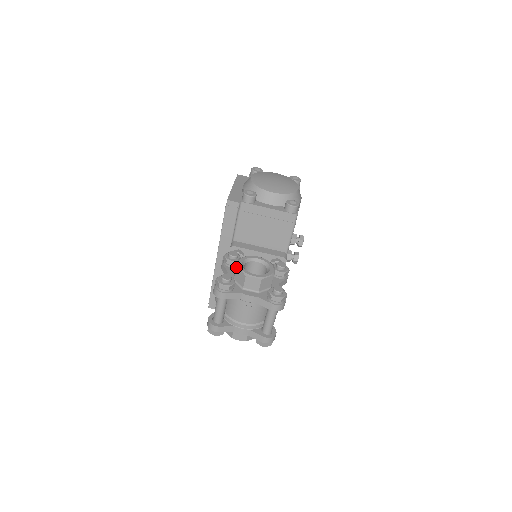
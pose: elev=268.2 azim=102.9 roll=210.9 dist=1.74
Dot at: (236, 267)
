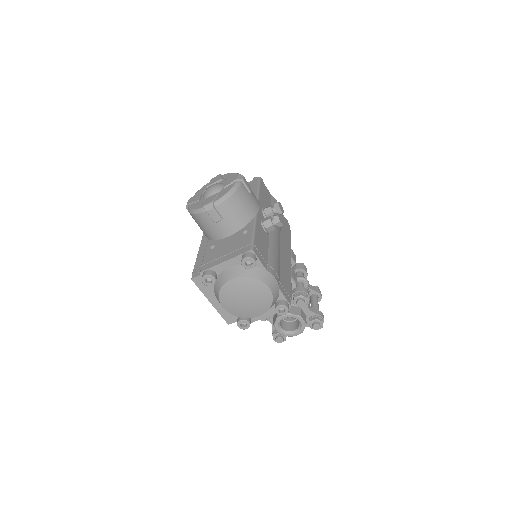
Dot at: occluded
